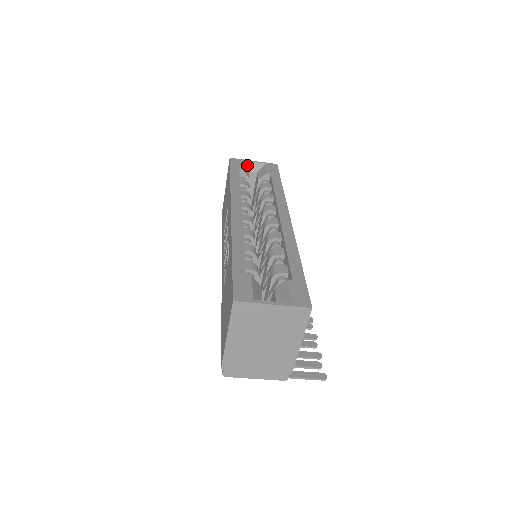
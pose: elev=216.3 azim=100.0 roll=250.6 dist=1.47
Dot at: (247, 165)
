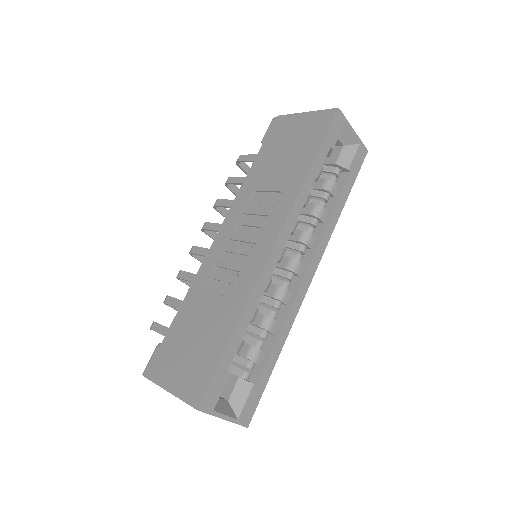
Dot at: (344, 131)
